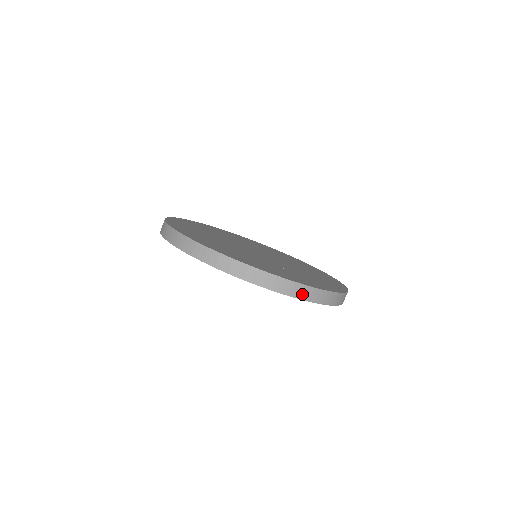
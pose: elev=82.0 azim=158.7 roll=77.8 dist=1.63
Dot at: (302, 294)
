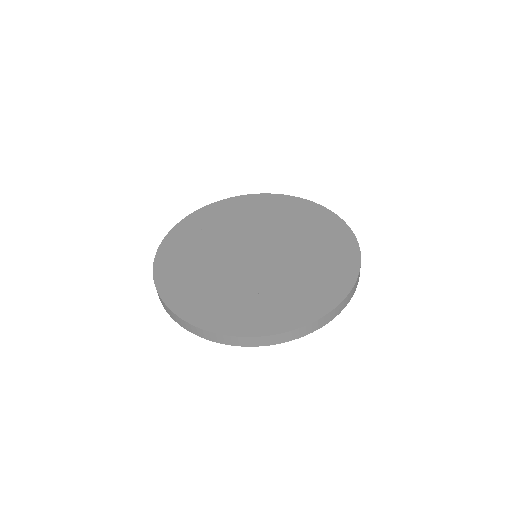
Dot at: (201, 334)
